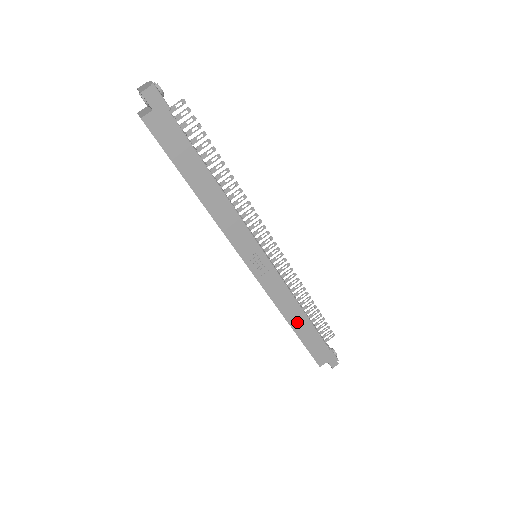
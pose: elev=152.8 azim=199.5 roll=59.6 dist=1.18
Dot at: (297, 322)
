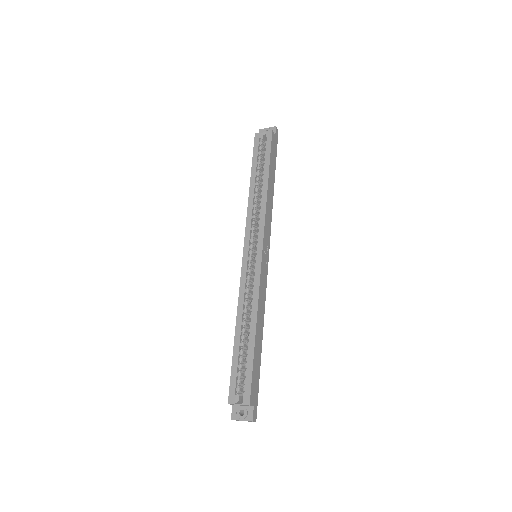
Dot at: (259, 331)
